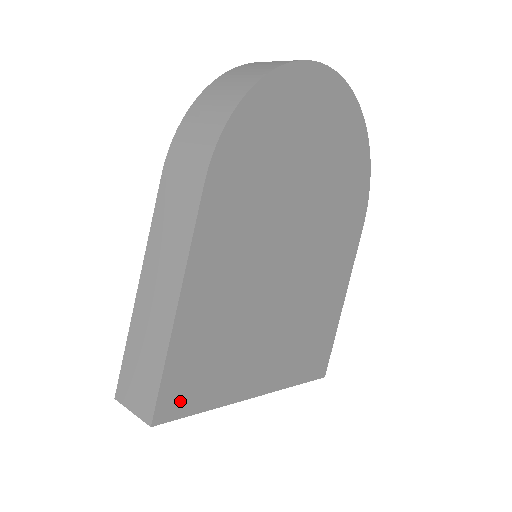
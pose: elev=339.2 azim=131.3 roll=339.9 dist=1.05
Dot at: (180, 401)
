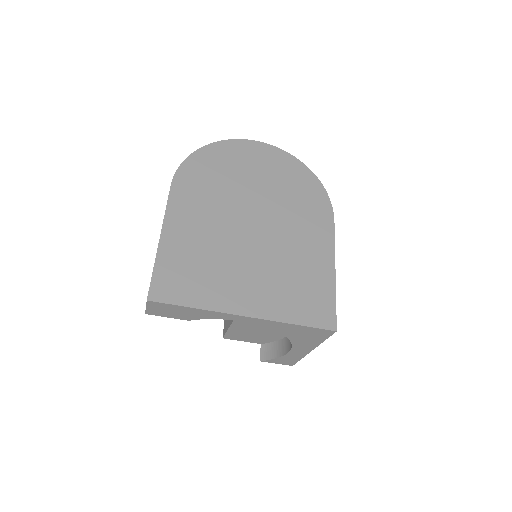
Dot at: (168, 293)
